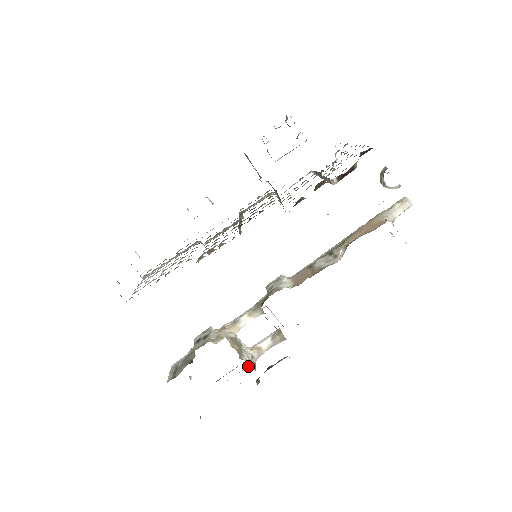
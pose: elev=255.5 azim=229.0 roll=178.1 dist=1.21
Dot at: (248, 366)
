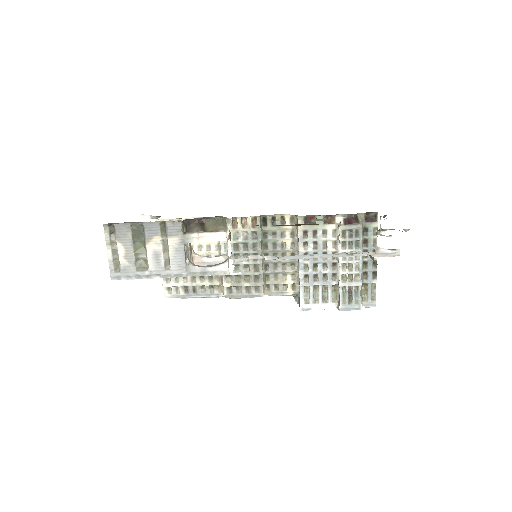
Dot at: occluded
